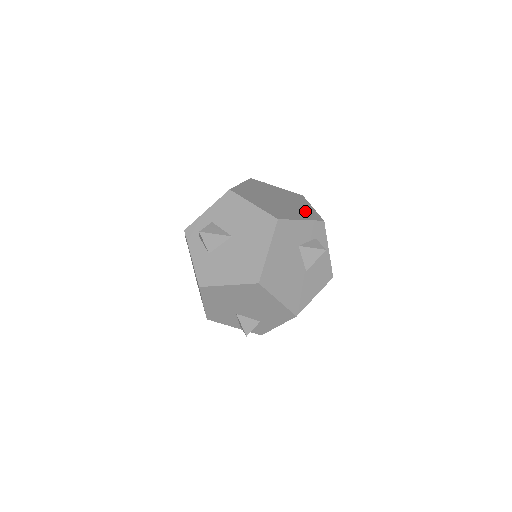
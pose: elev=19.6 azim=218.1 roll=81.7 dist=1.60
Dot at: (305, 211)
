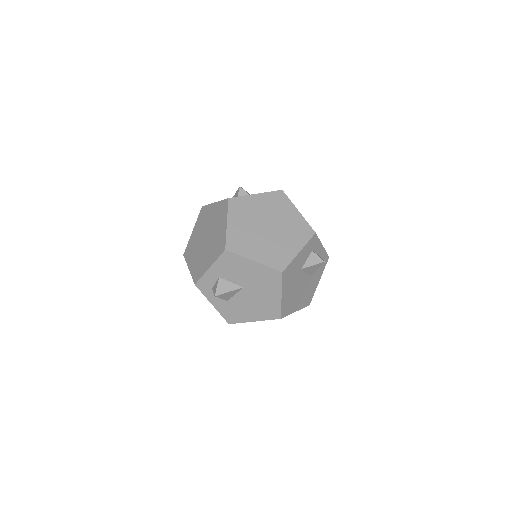
Dot at: (296, 228)
